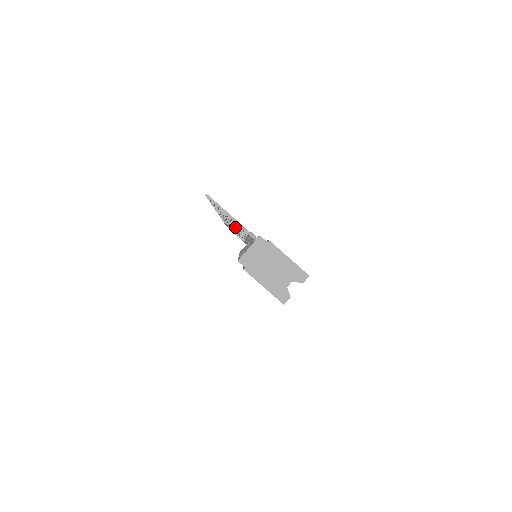
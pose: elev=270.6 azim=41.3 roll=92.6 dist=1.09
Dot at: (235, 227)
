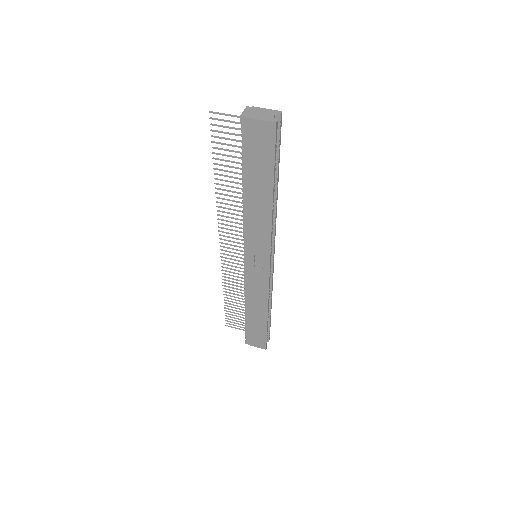
Dot at: (232, 187)
